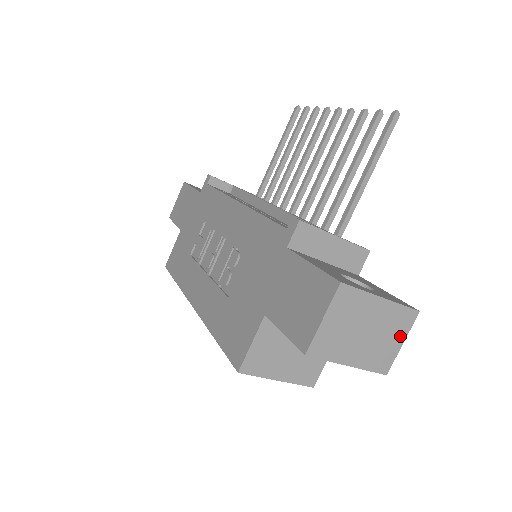
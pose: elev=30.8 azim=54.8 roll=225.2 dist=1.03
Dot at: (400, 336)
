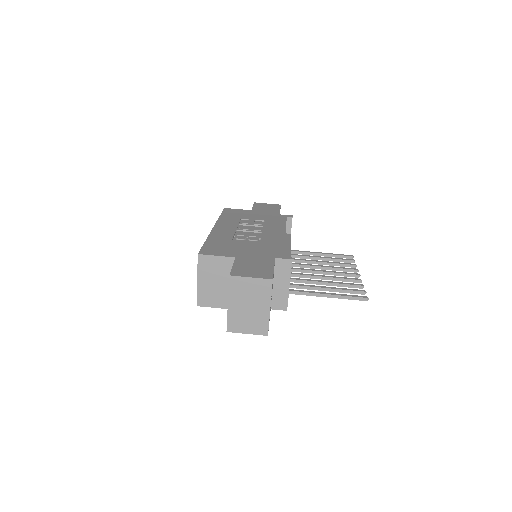
Dot at: (251, 330)
